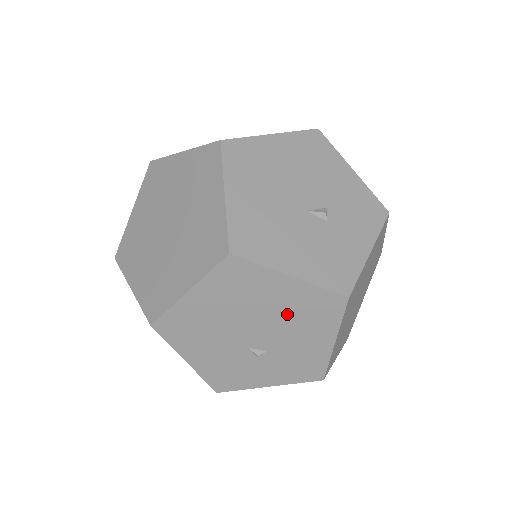
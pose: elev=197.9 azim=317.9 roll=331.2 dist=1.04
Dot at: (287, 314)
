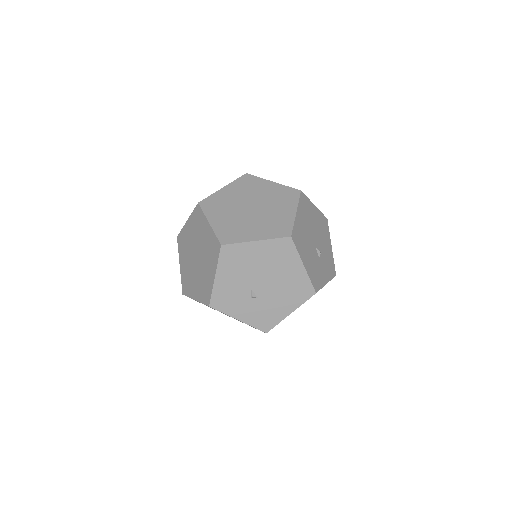
Dot at: (285, 283)
